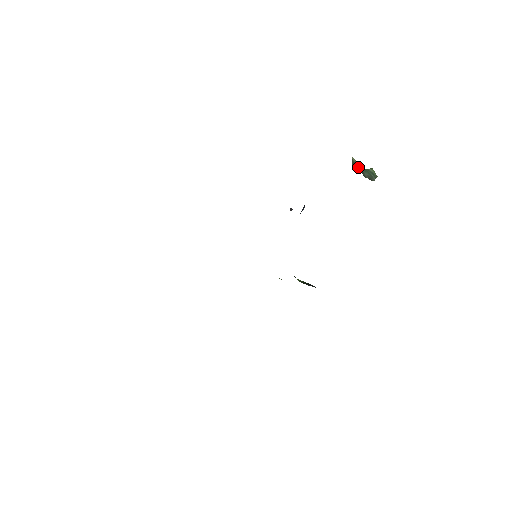
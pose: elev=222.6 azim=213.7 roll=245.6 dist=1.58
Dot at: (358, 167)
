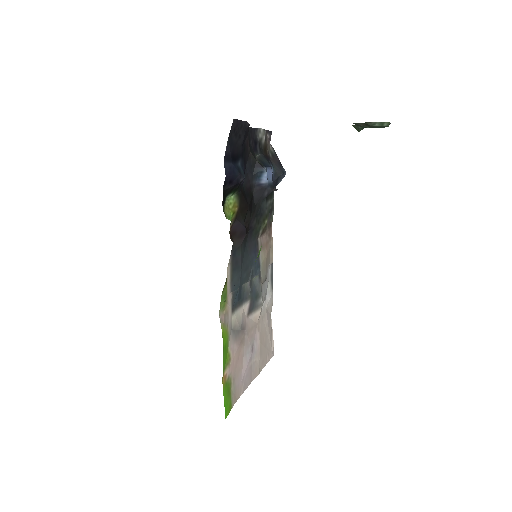
Dot at: (355, 125)
